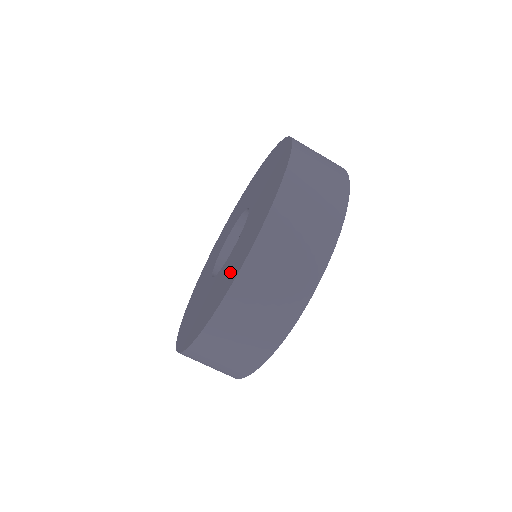
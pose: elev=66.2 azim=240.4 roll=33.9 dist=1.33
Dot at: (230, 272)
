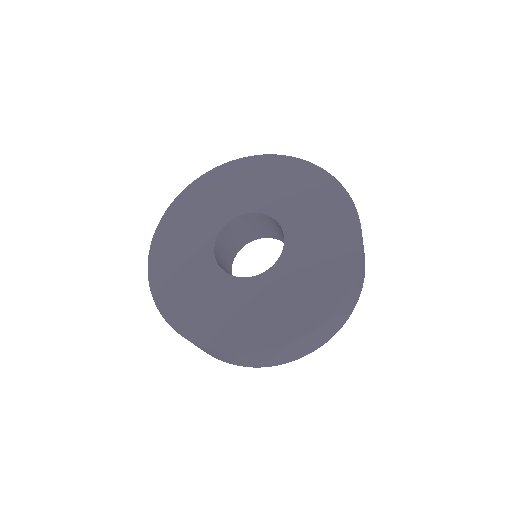
Dot at: (257, 322)
